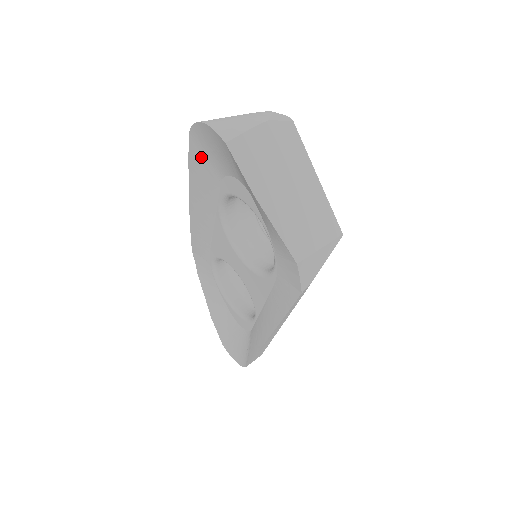
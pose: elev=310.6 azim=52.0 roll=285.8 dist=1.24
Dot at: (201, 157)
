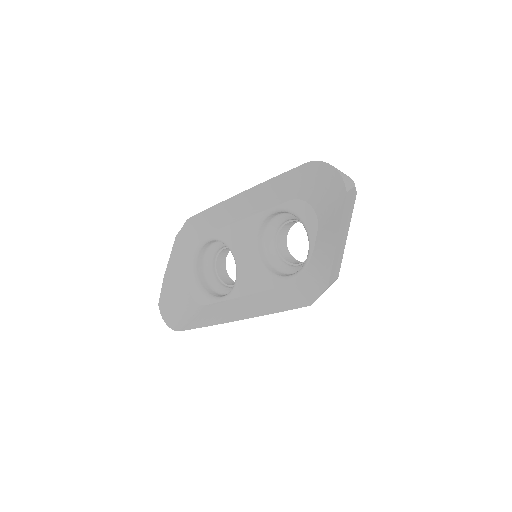
Dot at: (297, 178)
